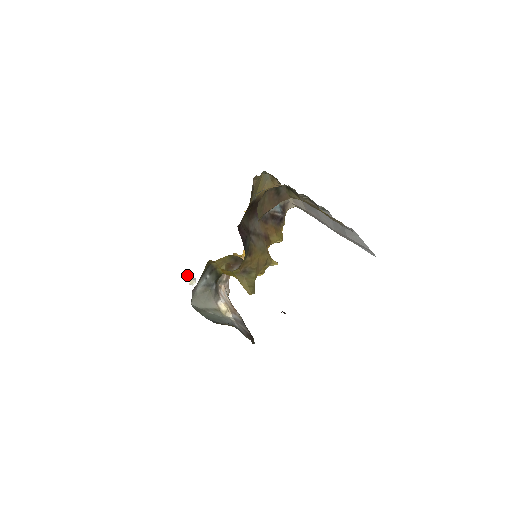
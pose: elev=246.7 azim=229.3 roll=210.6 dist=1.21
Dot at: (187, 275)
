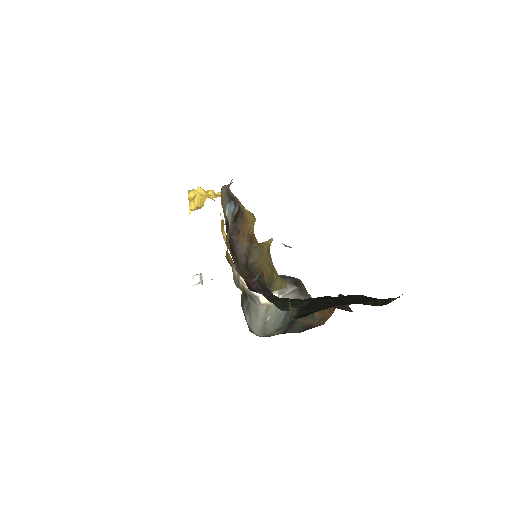
Dot at: (193, 282)
